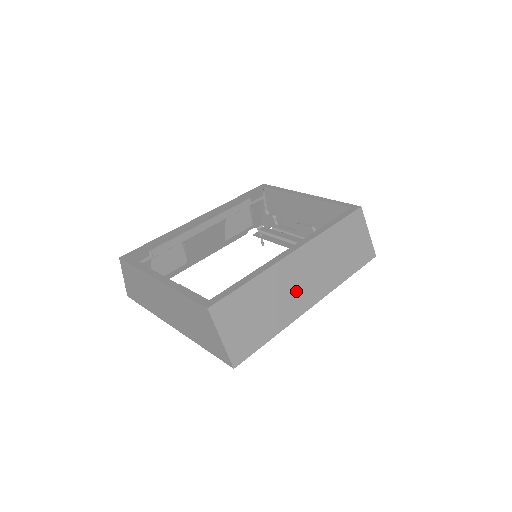
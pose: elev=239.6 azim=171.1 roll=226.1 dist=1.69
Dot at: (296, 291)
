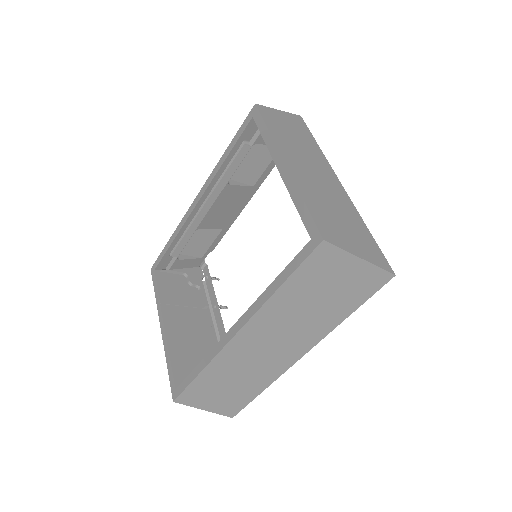
Dot at: (264, 360)
